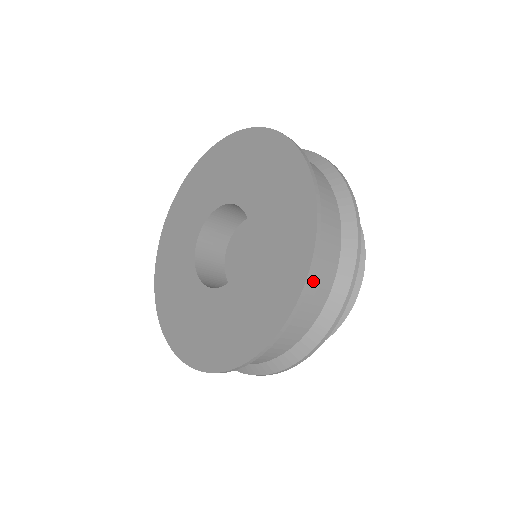
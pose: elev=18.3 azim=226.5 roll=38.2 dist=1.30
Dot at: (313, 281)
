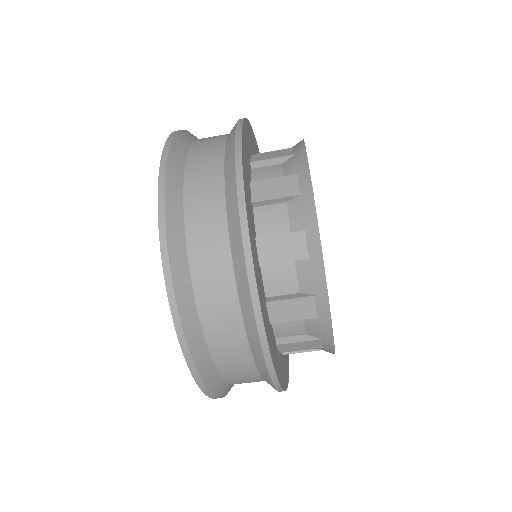
Dot at: (195, 148)
